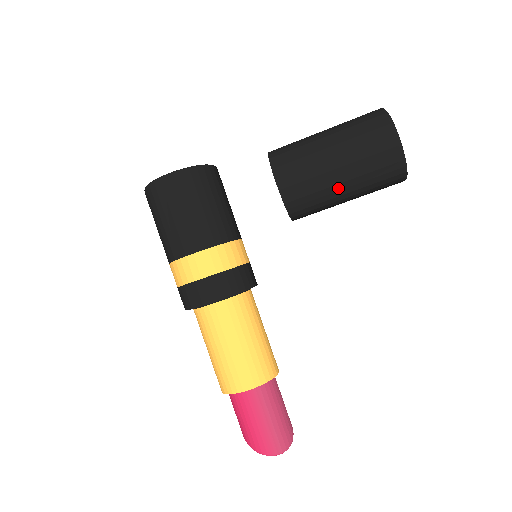
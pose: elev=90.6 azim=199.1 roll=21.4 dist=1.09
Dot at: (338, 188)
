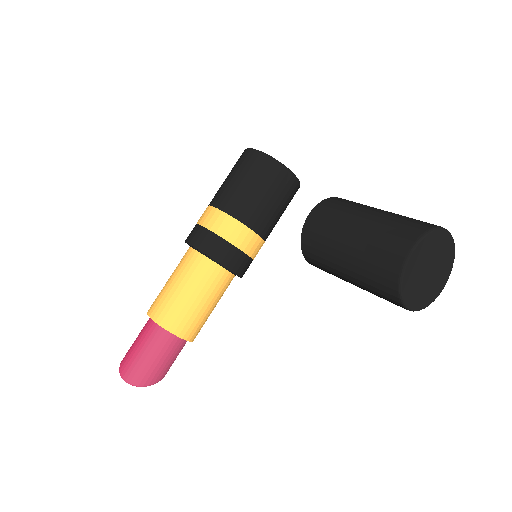
Dot at: (340, 256)
